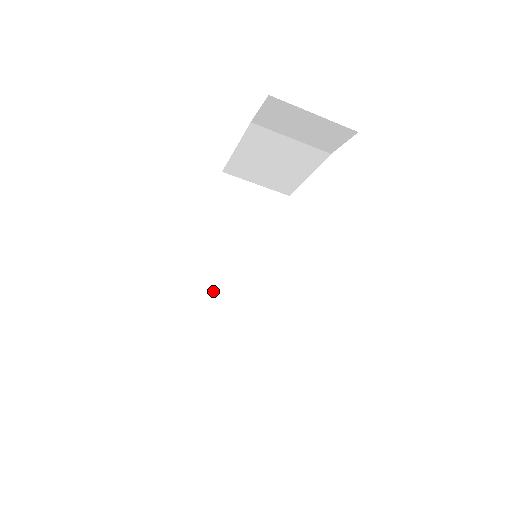
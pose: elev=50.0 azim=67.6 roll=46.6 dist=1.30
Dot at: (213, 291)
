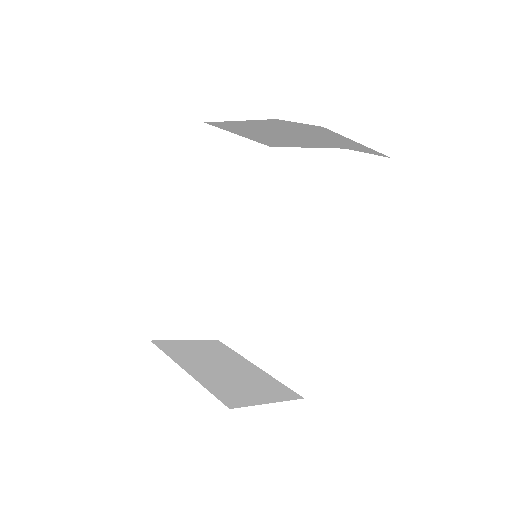
Dot at: (191, 261)
